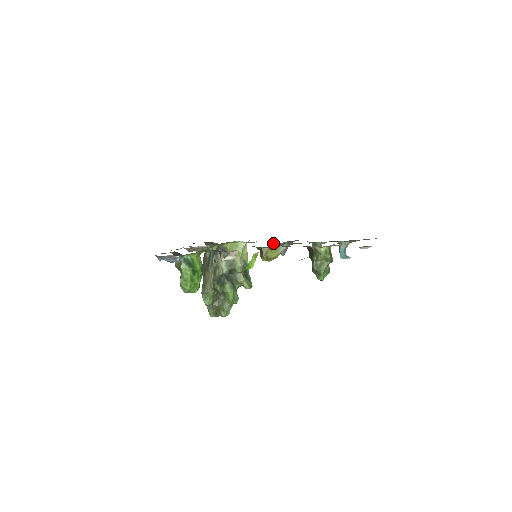
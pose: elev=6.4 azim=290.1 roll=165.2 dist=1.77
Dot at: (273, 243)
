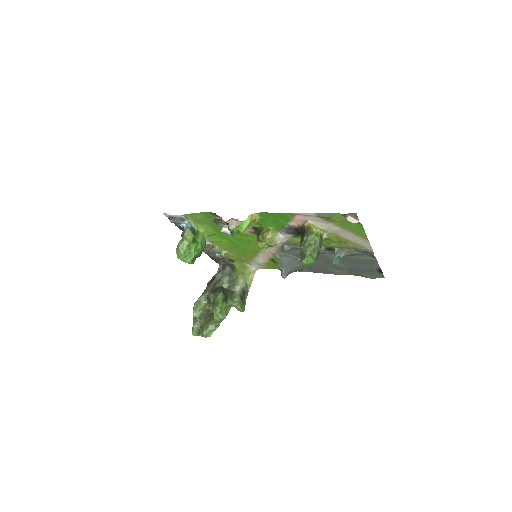
Dot at: (277, 256)
